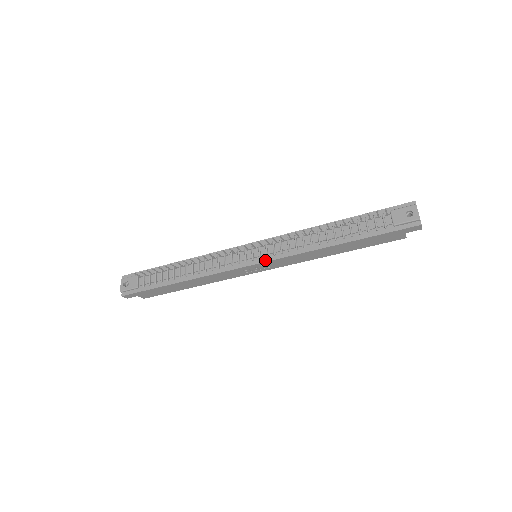
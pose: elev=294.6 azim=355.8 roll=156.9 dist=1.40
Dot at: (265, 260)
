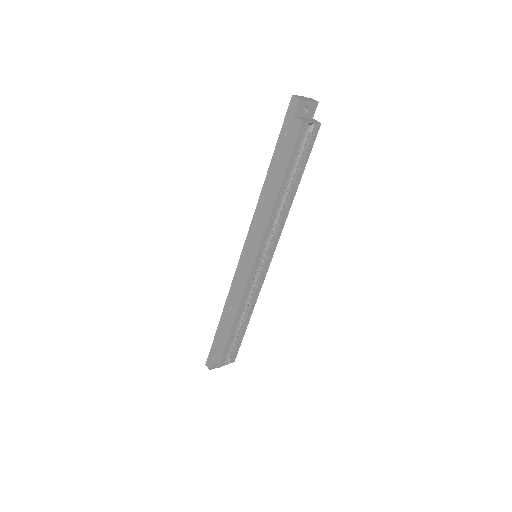
Dot at: (246, 242)
